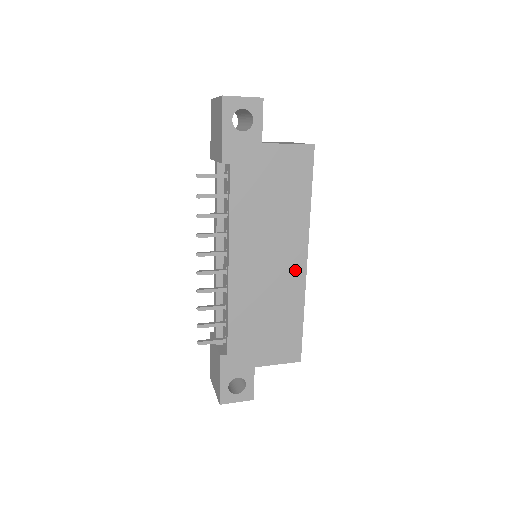
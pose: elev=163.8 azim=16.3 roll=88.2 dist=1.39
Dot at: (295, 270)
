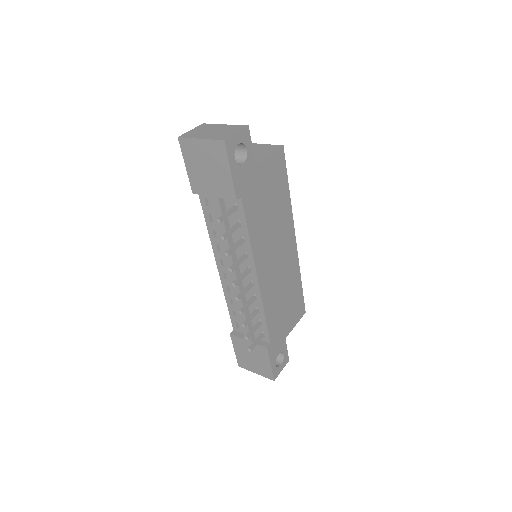
Dot at: (291, 251)
